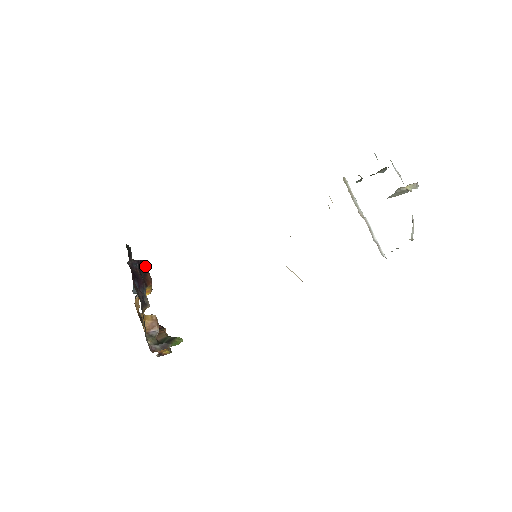
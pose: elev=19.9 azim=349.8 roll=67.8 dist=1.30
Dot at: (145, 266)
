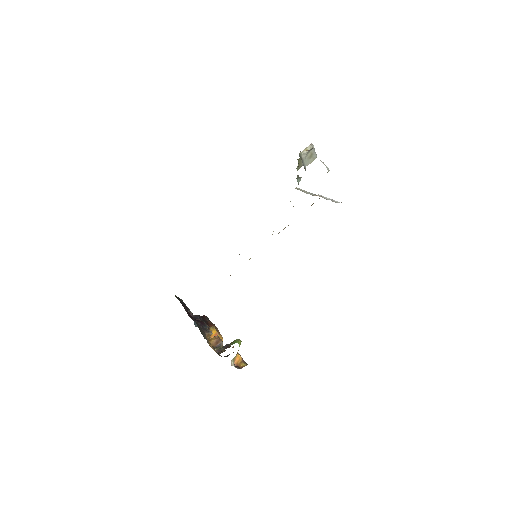
Dot at: (206, 319)
